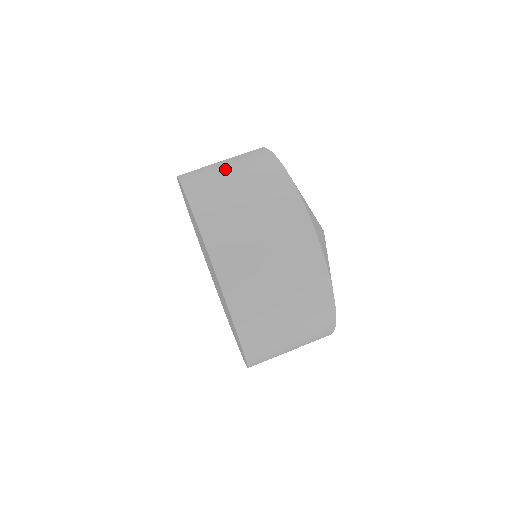
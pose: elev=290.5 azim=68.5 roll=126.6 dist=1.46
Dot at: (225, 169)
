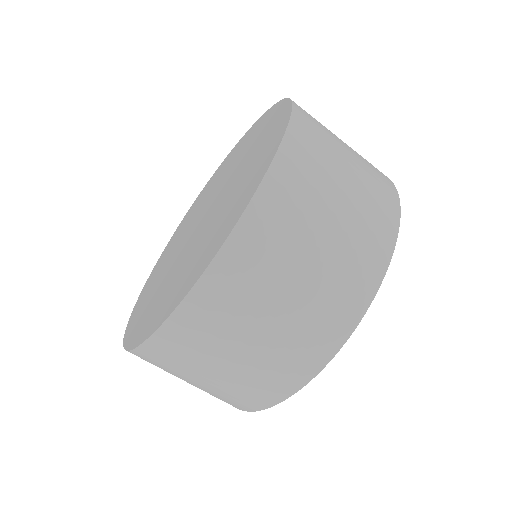
Dot at: (345, 150)
